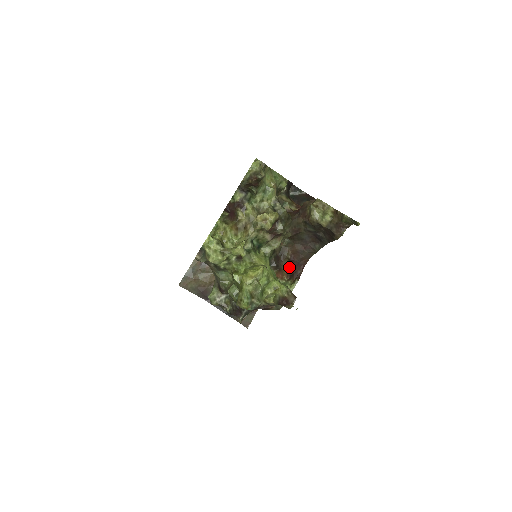
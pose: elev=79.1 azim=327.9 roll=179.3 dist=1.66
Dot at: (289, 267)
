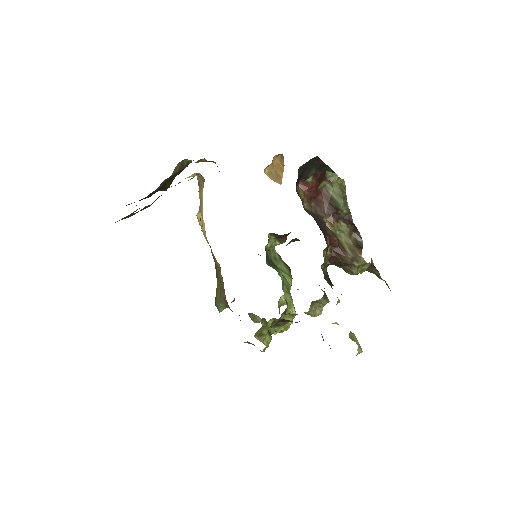
Dot at: occluded
